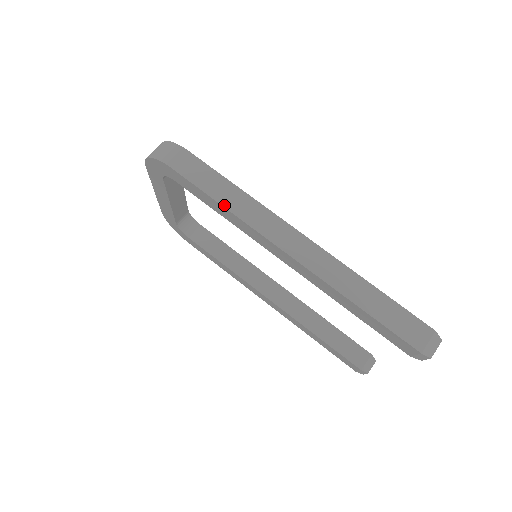
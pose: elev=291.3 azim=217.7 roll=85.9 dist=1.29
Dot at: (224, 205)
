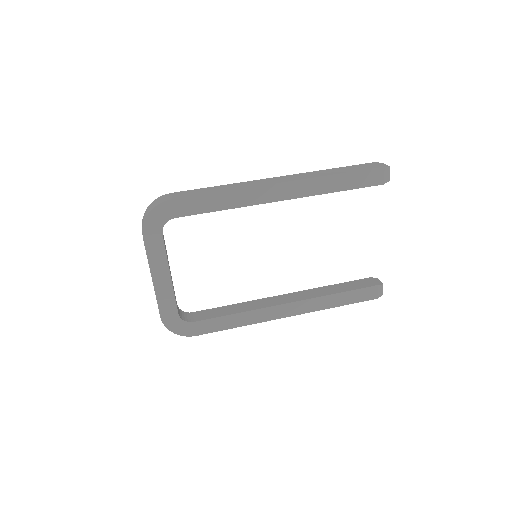
Dot at: (222, 191)
